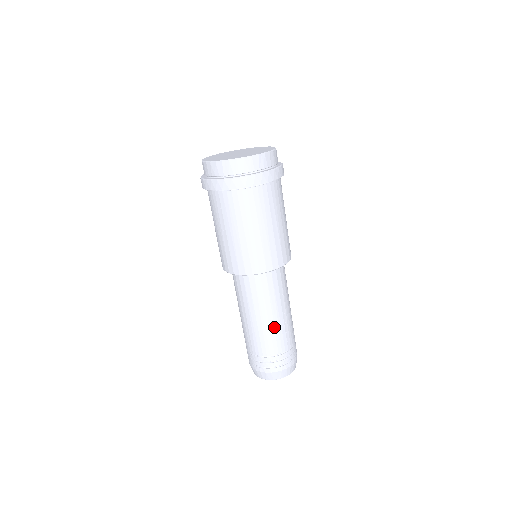
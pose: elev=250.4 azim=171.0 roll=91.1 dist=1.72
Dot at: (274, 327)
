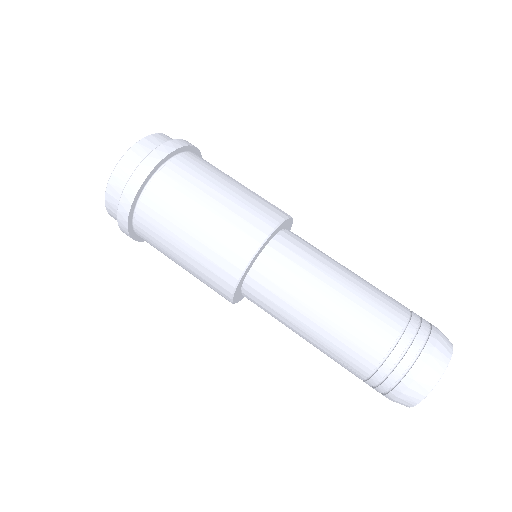
Dot at: (364, 285)
